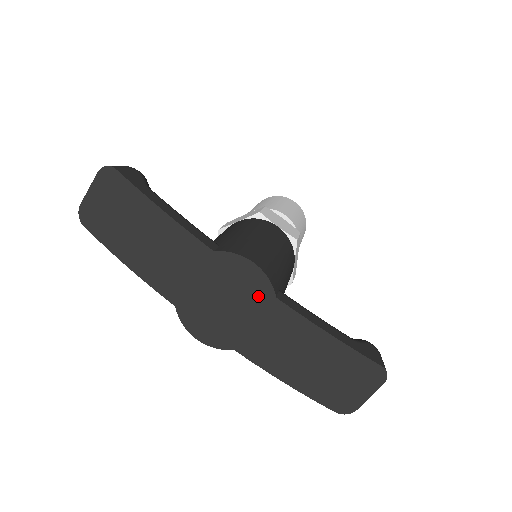
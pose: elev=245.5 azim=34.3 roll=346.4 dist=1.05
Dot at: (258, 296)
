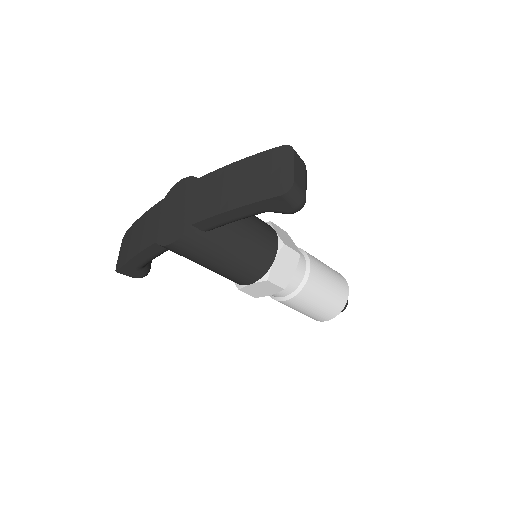
Dot at: (190, 188)
